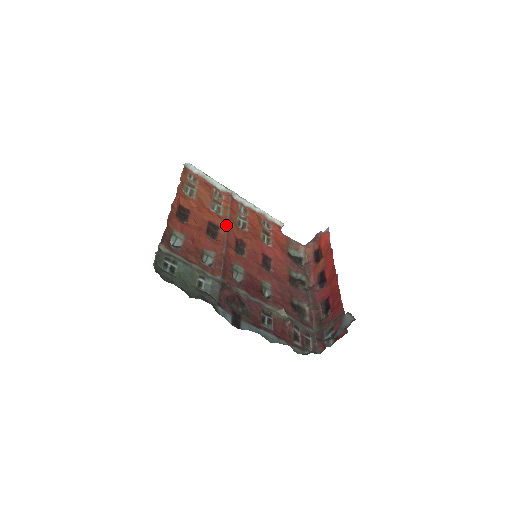
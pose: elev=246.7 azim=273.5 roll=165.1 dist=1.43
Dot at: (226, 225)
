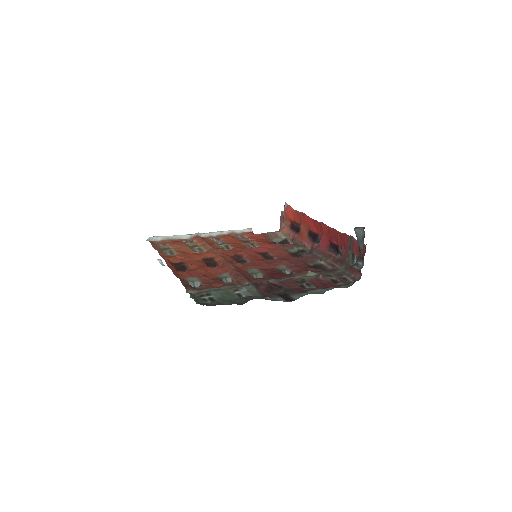
Dot at: (216, 253)
